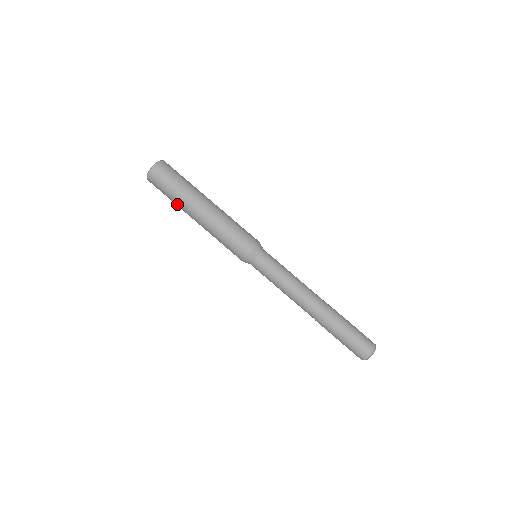
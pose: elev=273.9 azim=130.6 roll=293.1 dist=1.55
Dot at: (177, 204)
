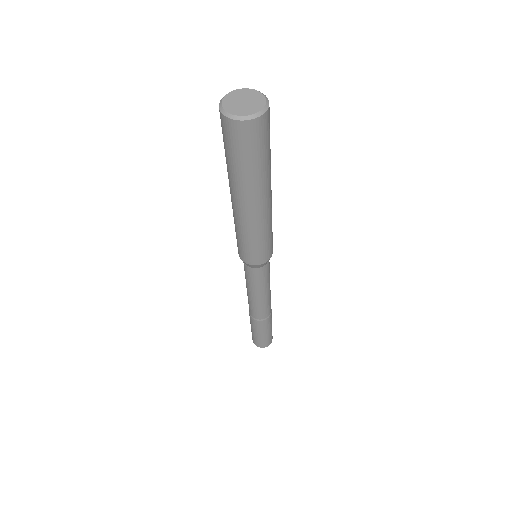
Dot at: (241, 178)
